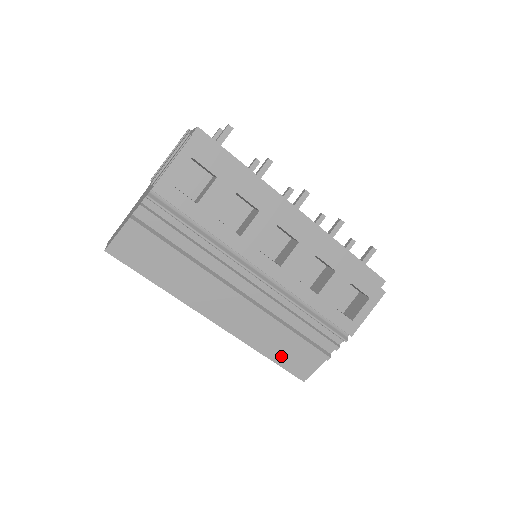
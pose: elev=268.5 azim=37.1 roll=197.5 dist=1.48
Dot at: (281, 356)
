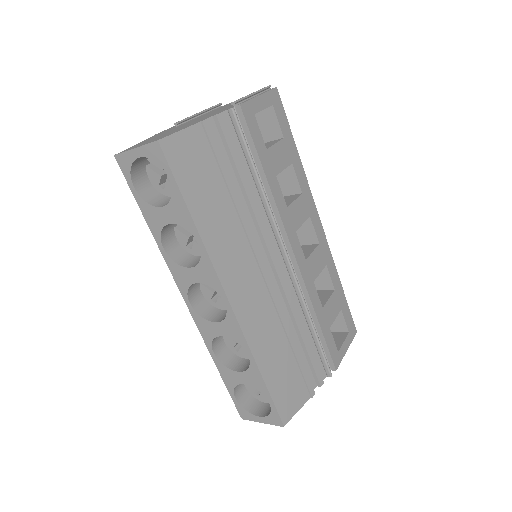
Dot at: (275, 379)
